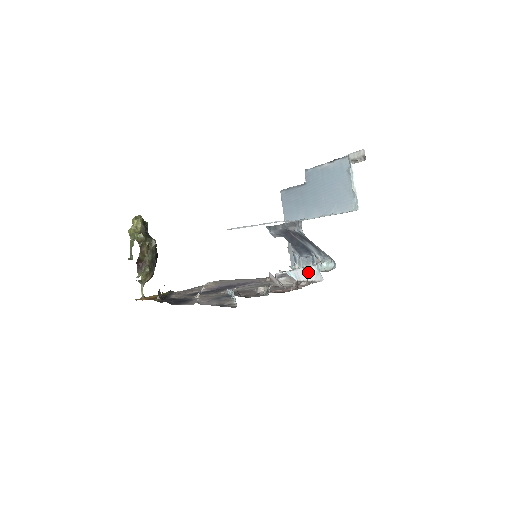
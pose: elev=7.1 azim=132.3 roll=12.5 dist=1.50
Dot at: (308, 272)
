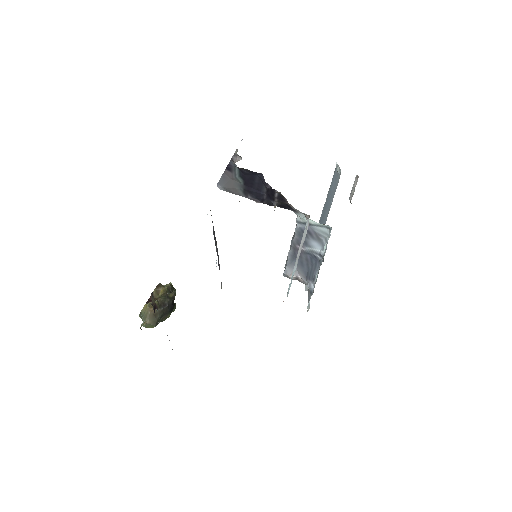
Dot at: (286, 199)
